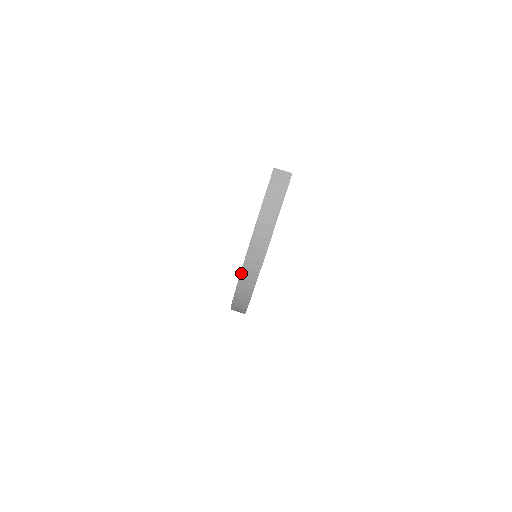
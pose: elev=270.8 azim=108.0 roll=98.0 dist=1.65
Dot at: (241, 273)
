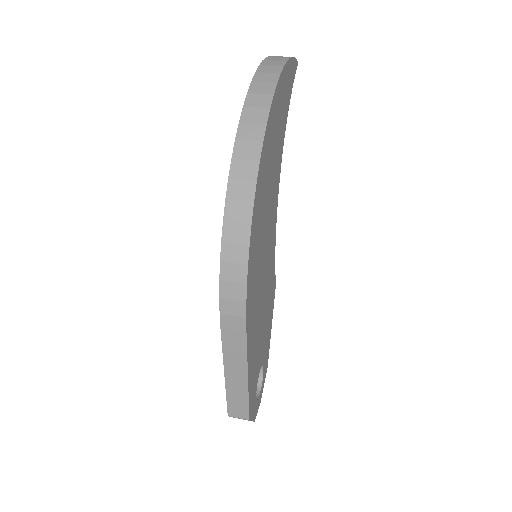
Dot at: (249, 89)
